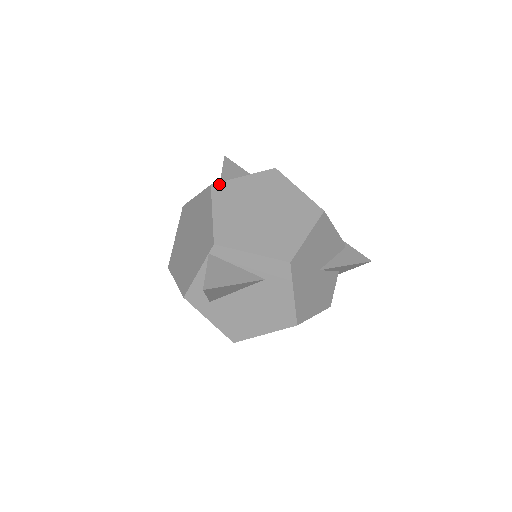
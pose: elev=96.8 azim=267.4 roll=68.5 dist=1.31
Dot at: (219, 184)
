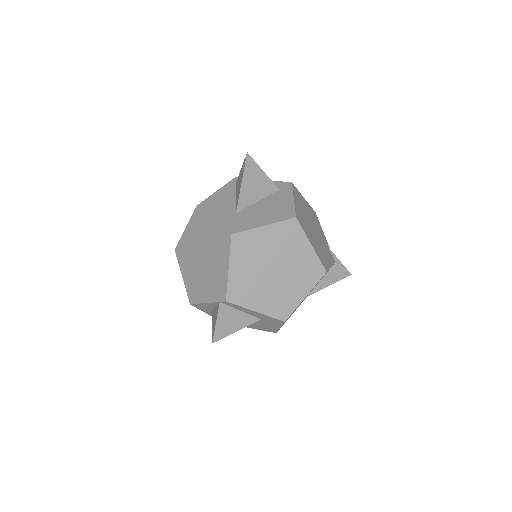
Dot at: (239, 234)
